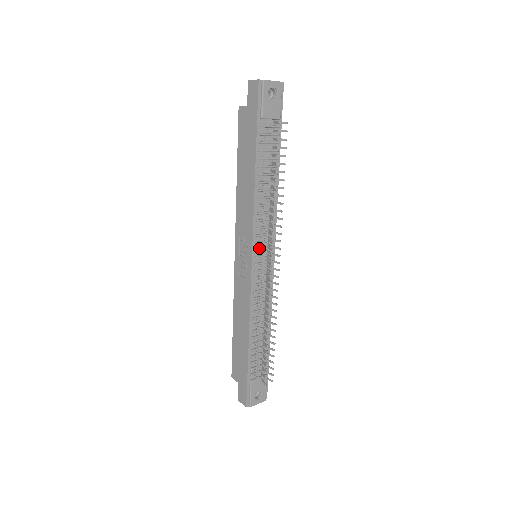
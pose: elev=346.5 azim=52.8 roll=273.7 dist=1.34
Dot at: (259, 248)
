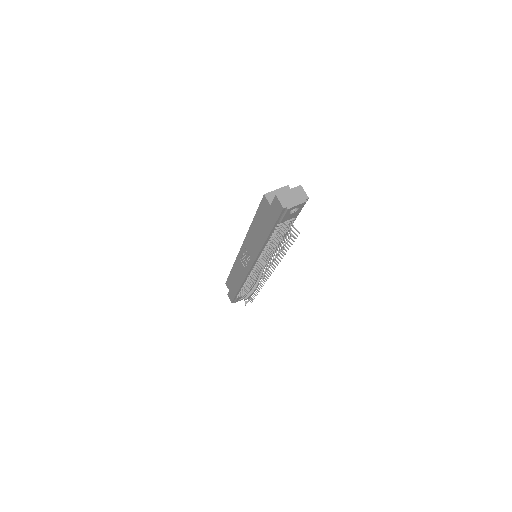
Dot at: (258, 263)
